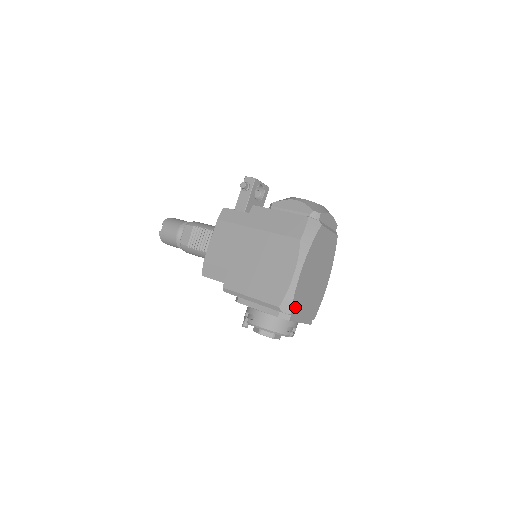
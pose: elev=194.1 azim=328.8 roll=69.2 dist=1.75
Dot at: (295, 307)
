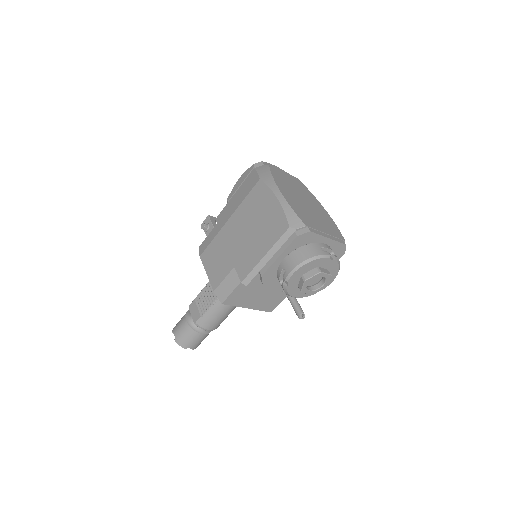
Dot at: (305, 221)
